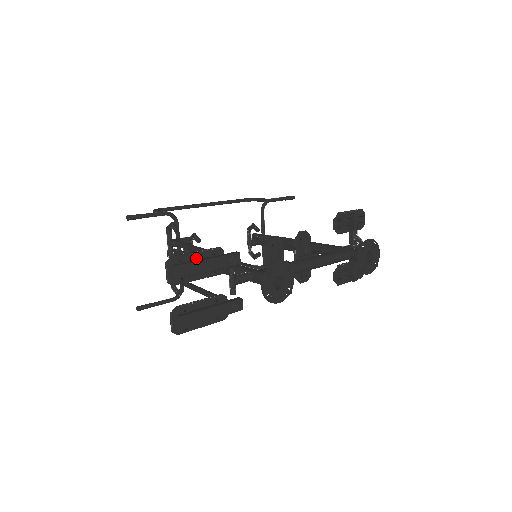
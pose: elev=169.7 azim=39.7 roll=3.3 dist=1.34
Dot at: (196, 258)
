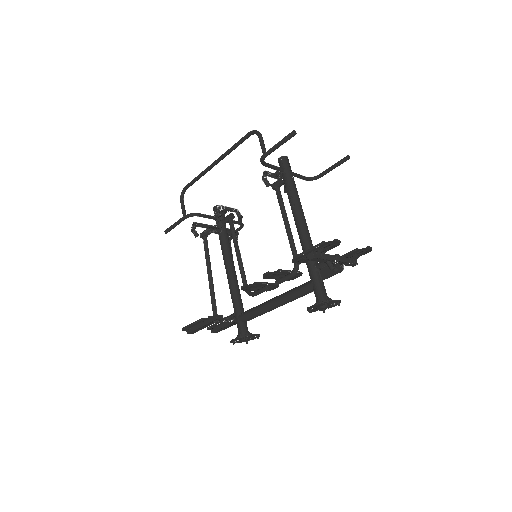
Dot at: (196, 324)
